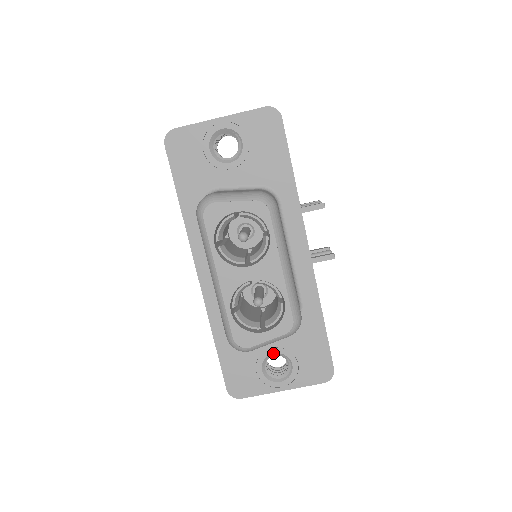
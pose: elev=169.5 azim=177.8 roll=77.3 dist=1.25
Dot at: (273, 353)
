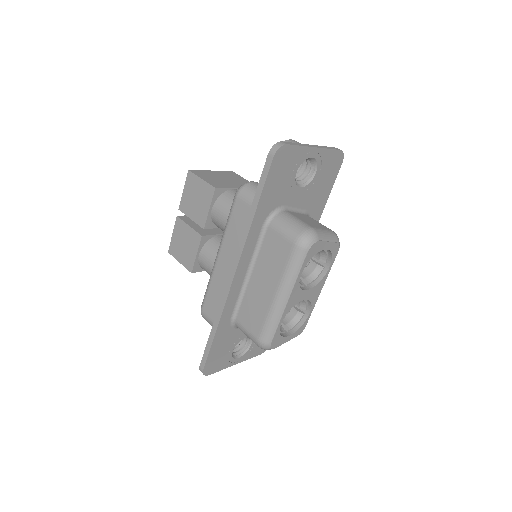
Dot at: occluded
